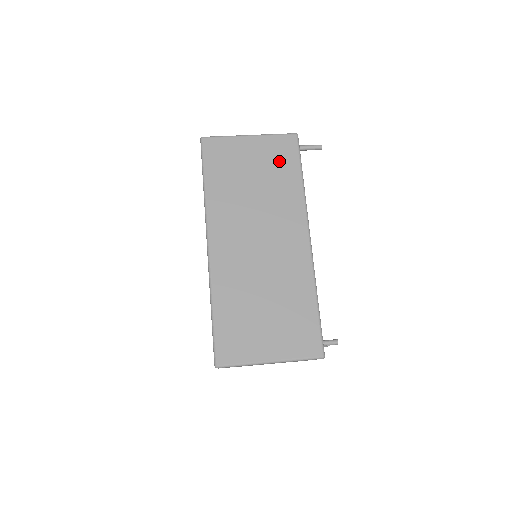
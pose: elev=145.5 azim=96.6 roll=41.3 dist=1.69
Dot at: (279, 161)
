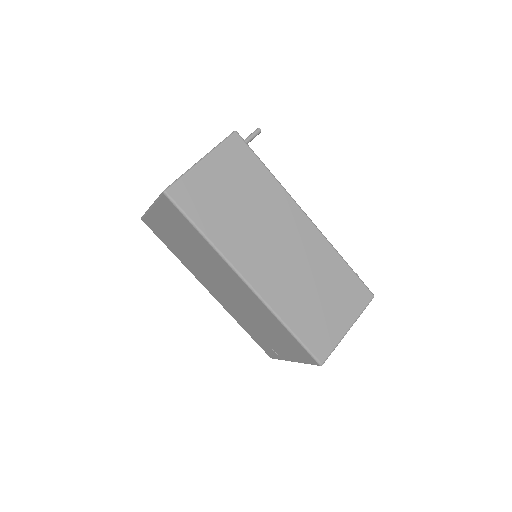
Dot at: (242, 168)
